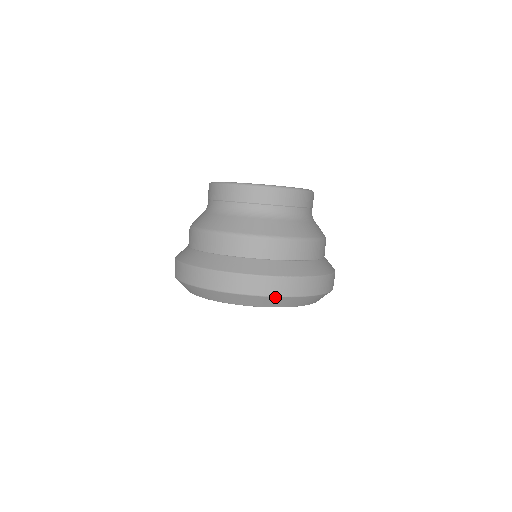
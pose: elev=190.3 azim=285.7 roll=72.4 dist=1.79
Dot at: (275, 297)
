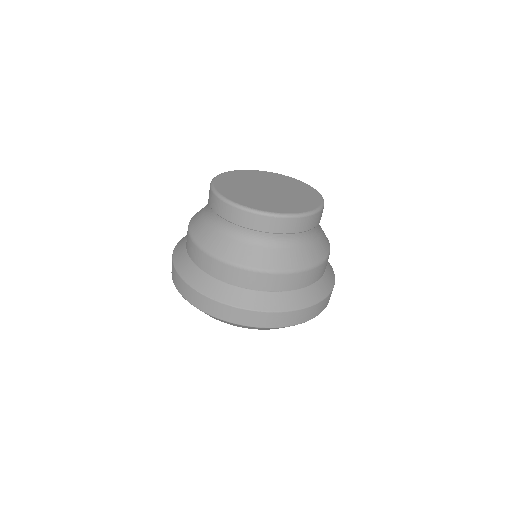
Dot at: (212, 316)
